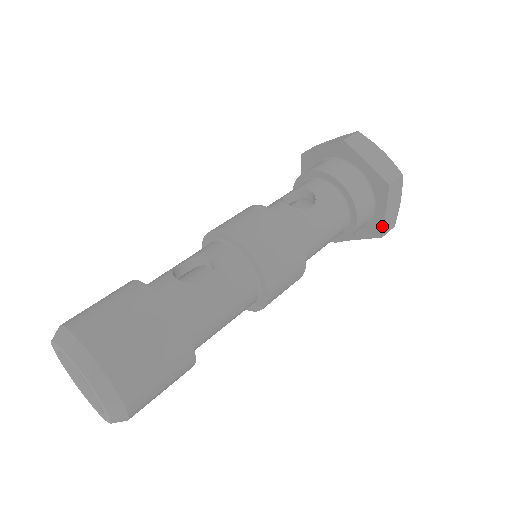
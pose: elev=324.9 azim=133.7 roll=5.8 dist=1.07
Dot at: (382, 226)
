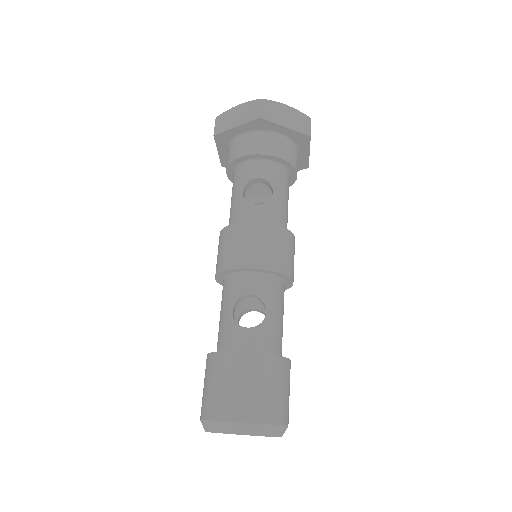
Dot at: (307, 162)
